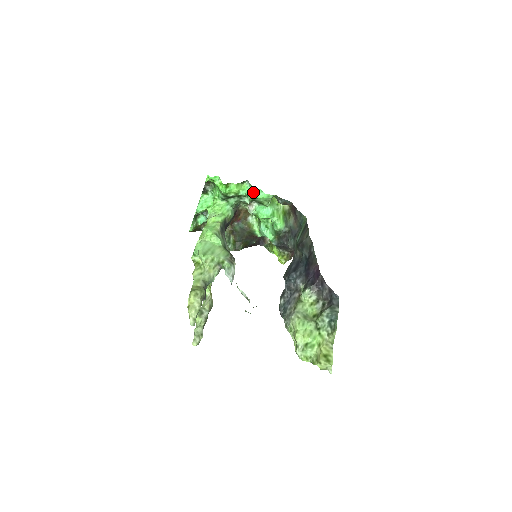
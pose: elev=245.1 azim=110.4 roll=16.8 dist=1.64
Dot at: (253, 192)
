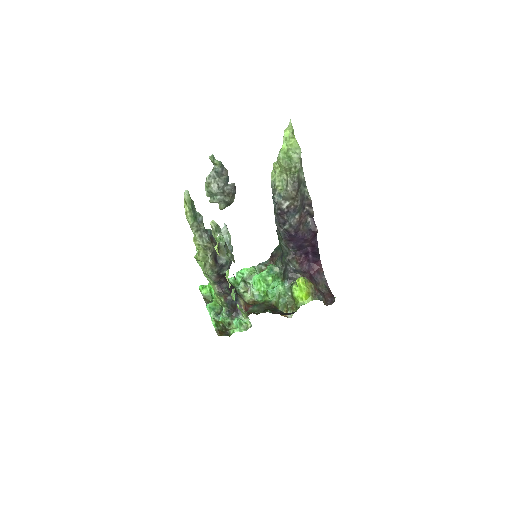
Dot at: (237, 272)
